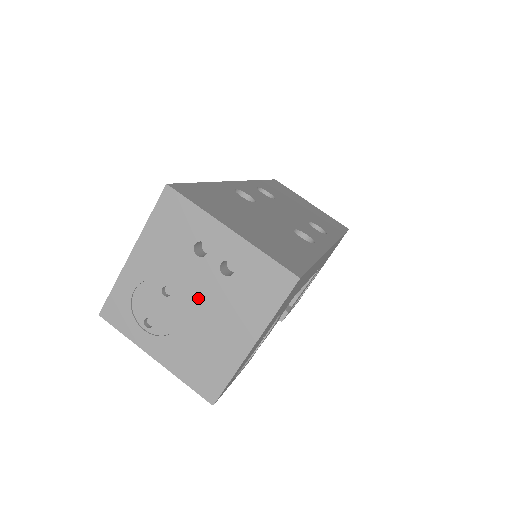
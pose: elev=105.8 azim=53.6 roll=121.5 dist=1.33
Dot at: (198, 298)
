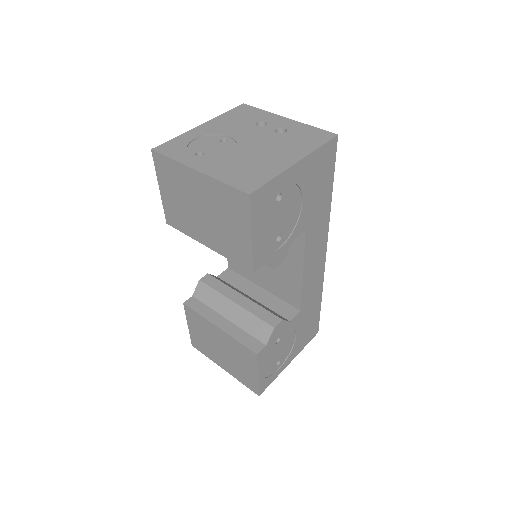
Dot at: (253, 142)
